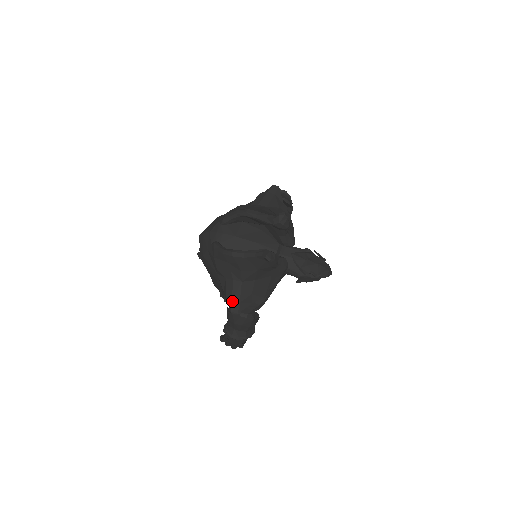
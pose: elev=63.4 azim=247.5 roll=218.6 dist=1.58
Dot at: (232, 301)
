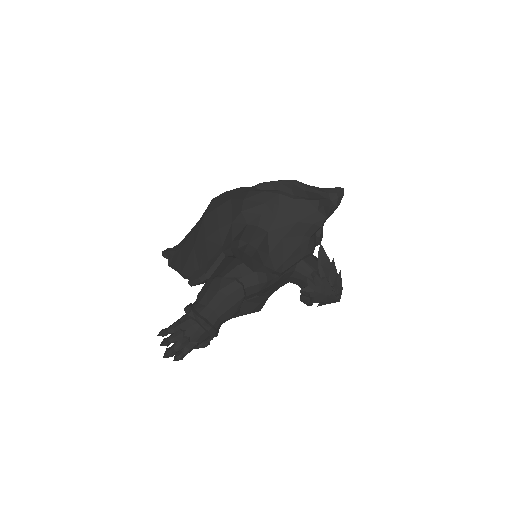
Dot at: (249, 244)
